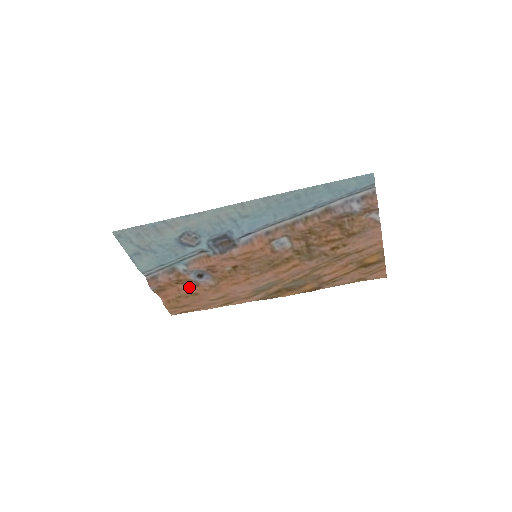
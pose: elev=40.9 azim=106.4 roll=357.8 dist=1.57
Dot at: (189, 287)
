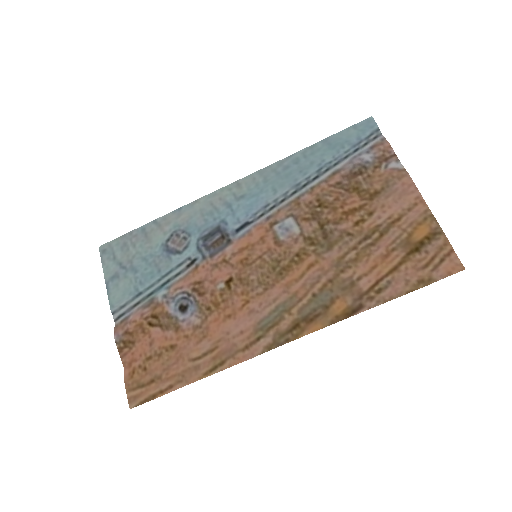
Dot at: (166, 334)
